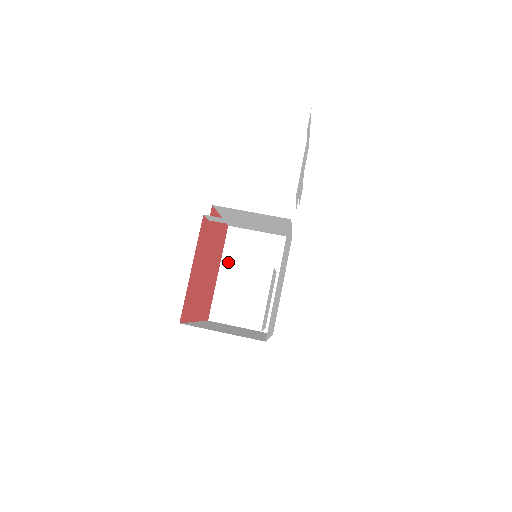
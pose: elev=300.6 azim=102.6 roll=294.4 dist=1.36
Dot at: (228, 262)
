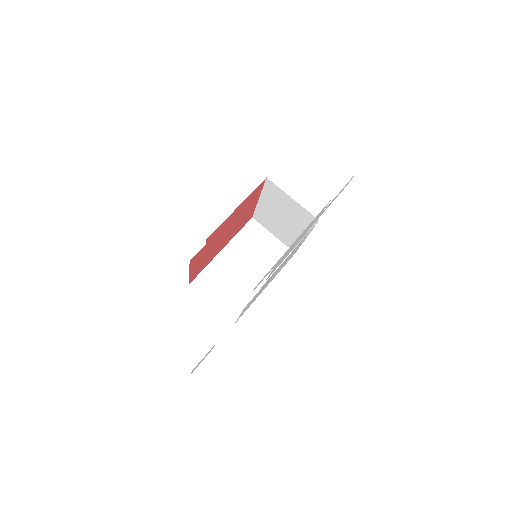
Dot at: (266, 199)
